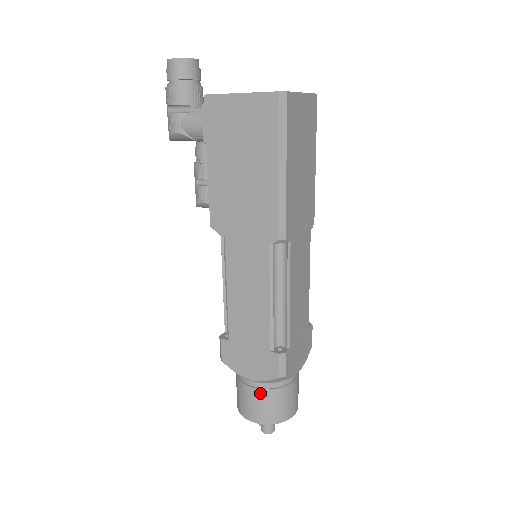
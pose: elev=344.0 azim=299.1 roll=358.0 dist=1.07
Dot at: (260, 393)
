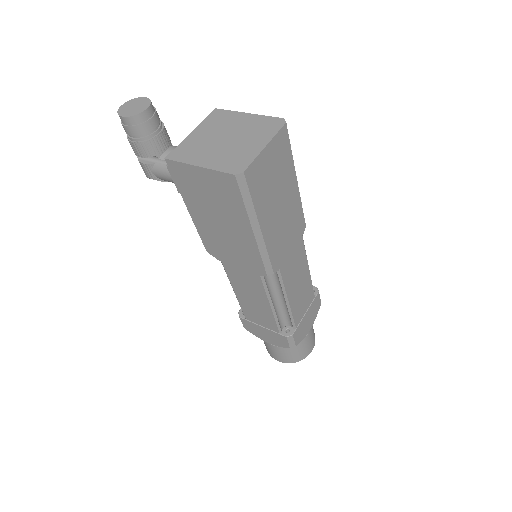
Dot at: (279, 349)
